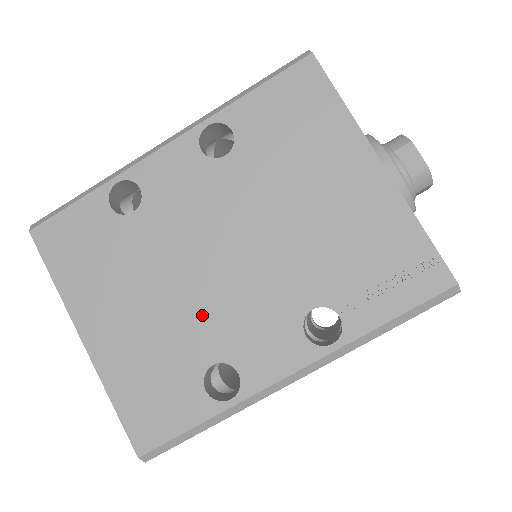
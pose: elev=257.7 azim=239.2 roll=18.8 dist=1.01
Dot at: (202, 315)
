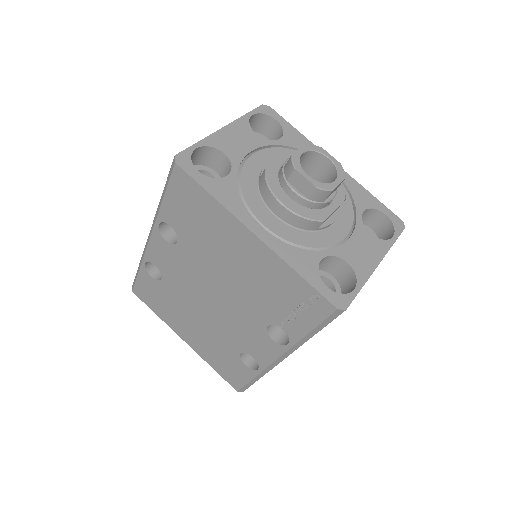
Dot at: (221, 329)
